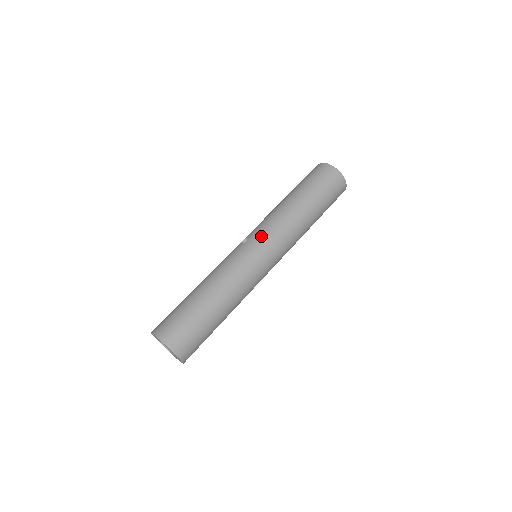
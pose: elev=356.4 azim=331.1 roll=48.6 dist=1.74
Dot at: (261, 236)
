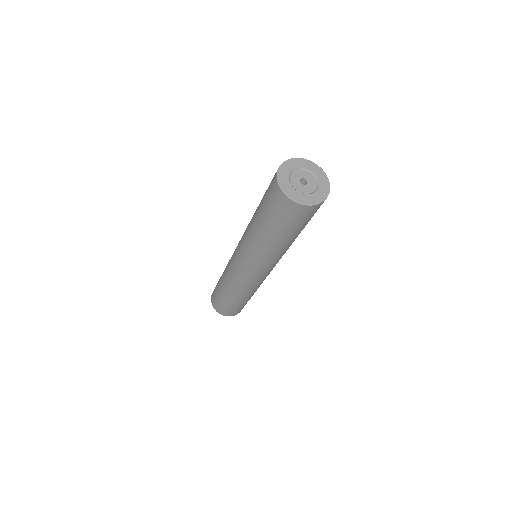
Dot at: (239, 253)
